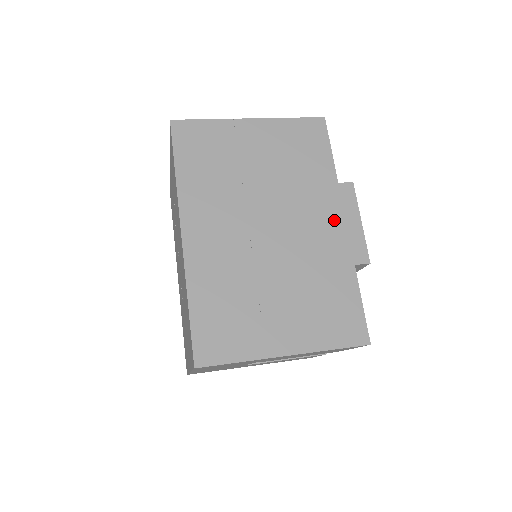
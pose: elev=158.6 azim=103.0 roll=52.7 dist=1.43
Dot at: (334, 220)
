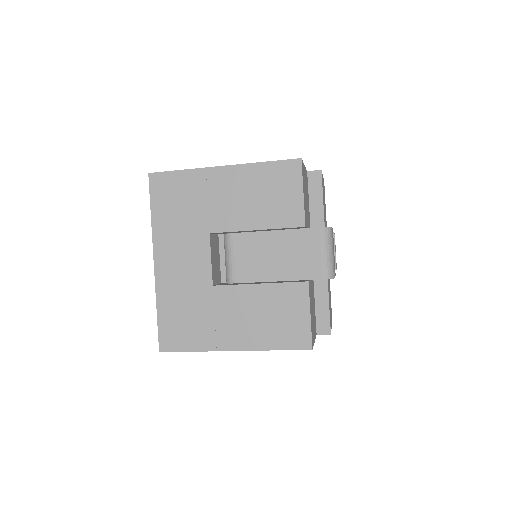
Dot at: occluded
